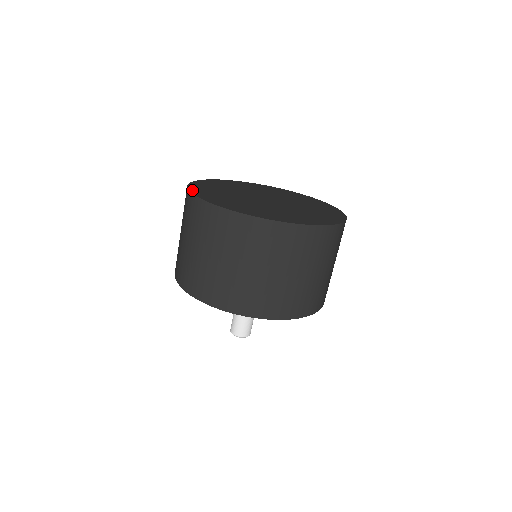
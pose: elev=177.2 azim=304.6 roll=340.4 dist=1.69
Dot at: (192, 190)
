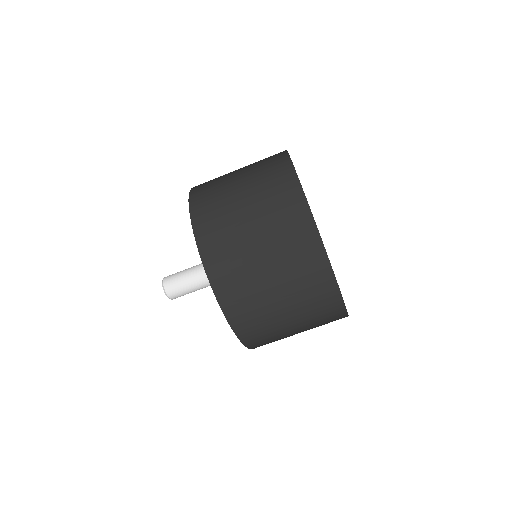
Dot at: occluded
